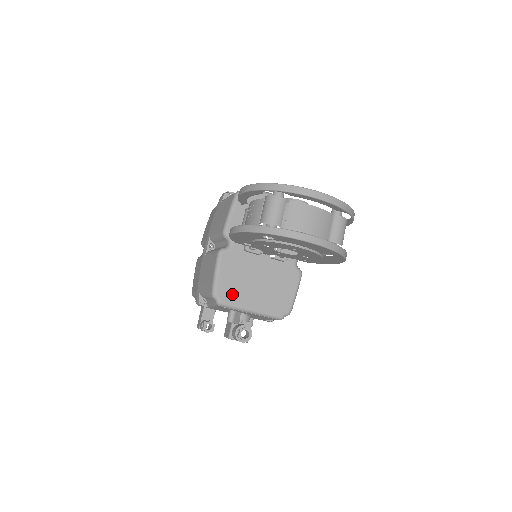
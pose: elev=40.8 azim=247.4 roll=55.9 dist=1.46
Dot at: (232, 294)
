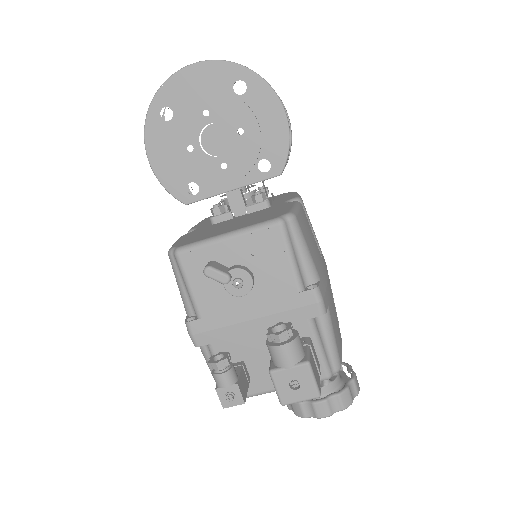
Dot at: (195, 240)
